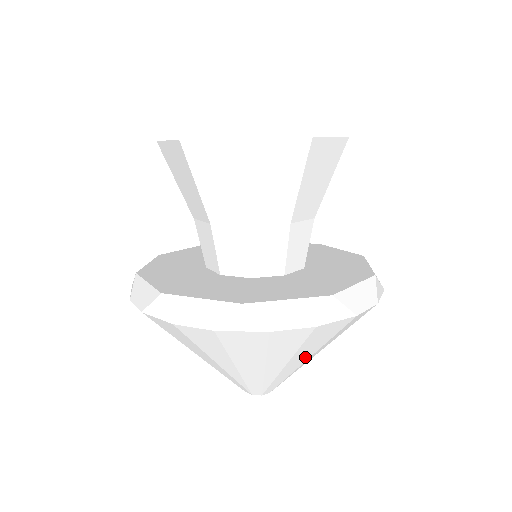
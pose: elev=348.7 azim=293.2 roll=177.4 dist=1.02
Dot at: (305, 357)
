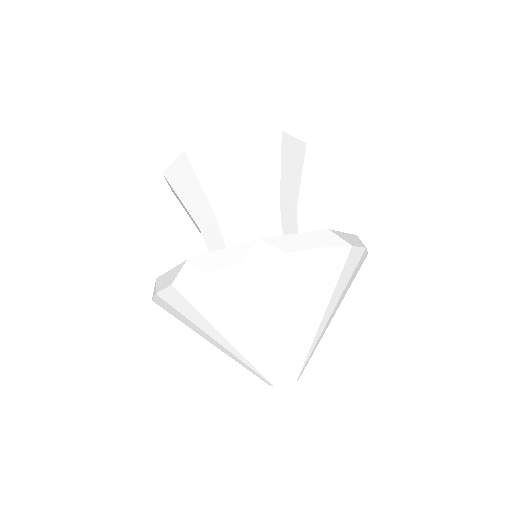
Dot at: (320, 310)
